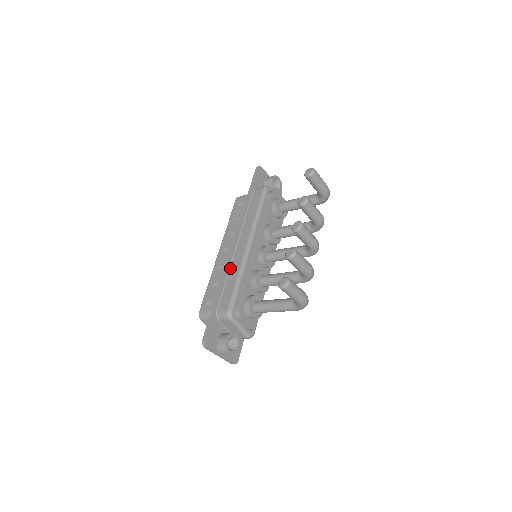
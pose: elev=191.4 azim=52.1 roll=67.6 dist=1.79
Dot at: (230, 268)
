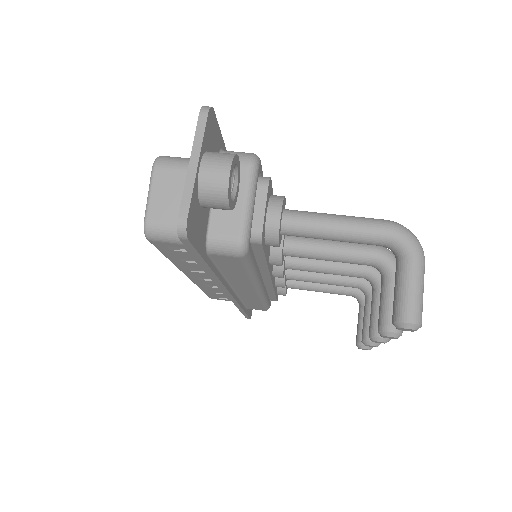
Dot at: (240, 298)
